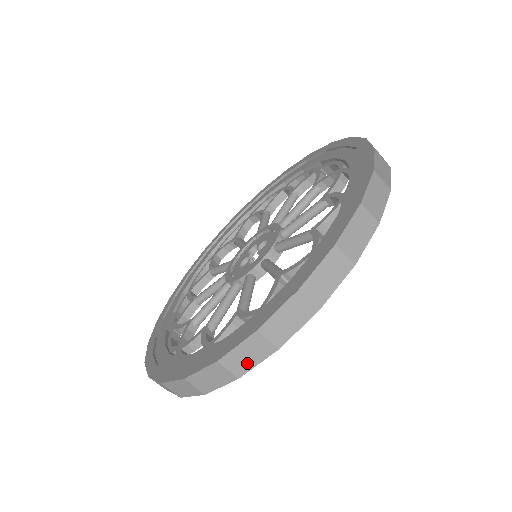
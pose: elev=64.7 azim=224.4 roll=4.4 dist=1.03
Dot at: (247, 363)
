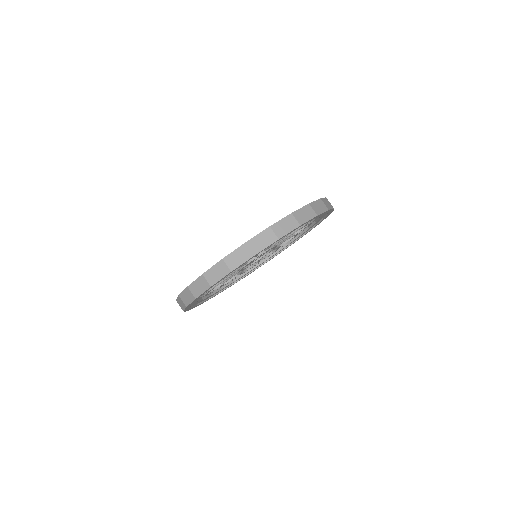
Dot at: (261, 246)
